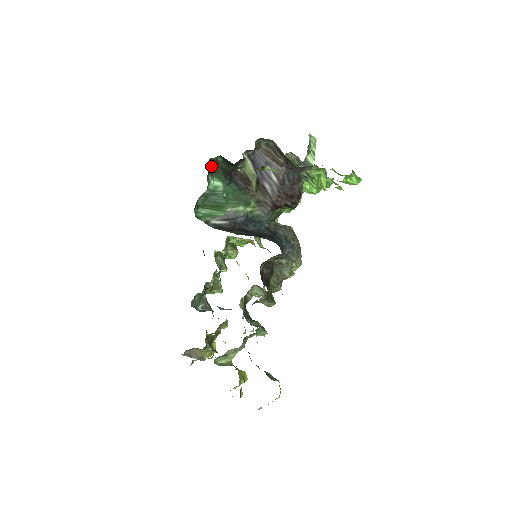
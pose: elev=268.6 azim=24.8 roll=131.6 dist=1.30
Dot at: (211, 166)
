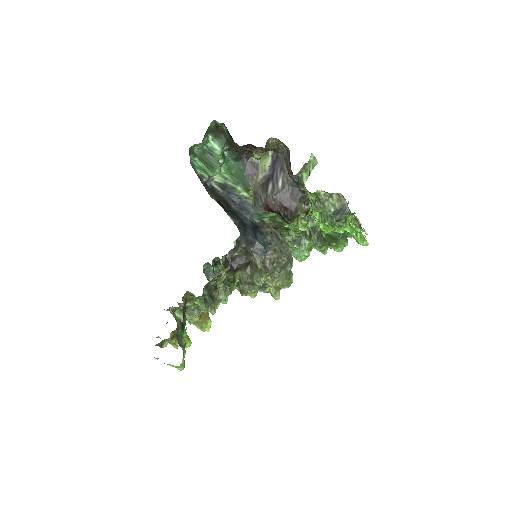
Dot at: (216, 129)
